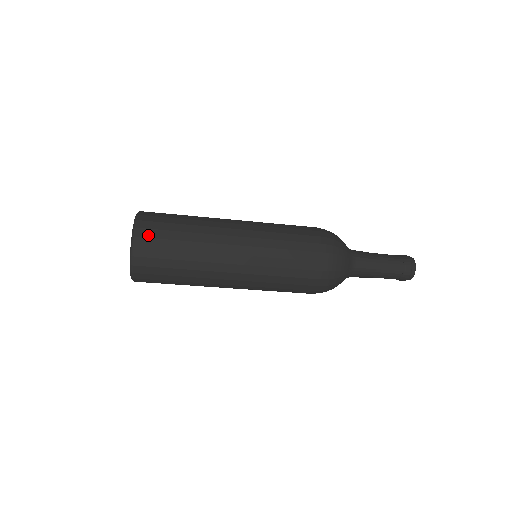
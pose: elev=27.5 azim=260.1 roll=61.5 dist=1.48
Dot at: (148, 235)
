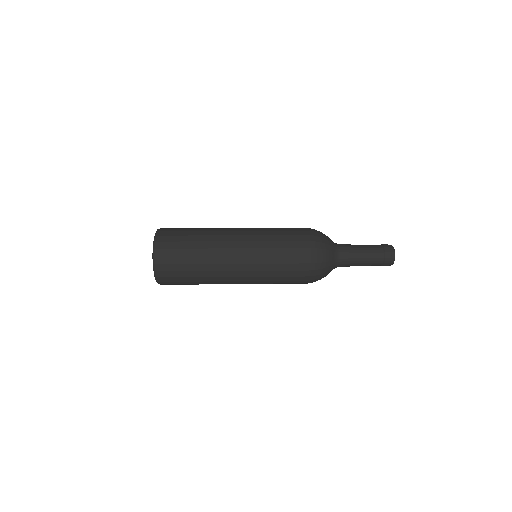
Dot at: (166, 276)
